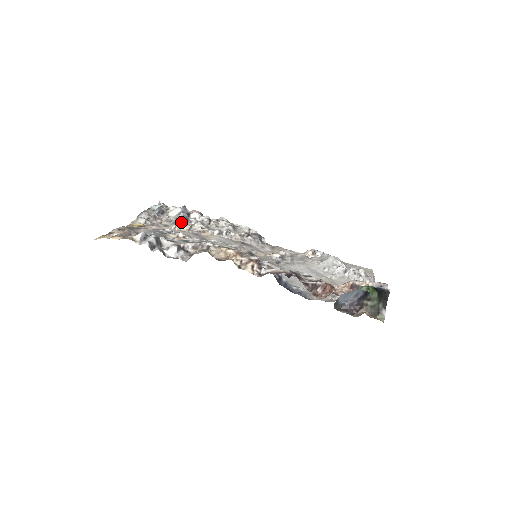
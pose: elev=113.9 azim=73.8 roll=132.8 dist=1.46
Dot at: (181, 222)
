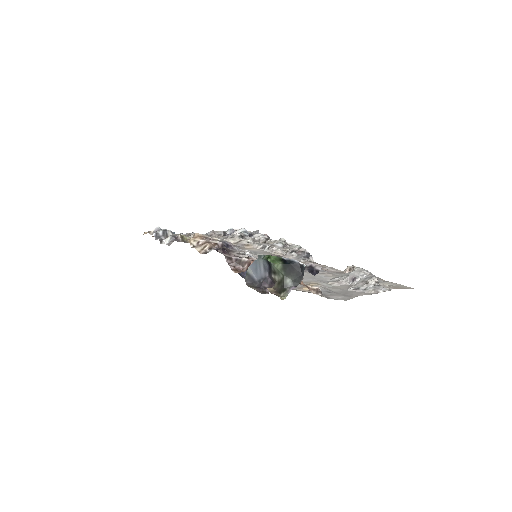
Dot at: (234, 238)
